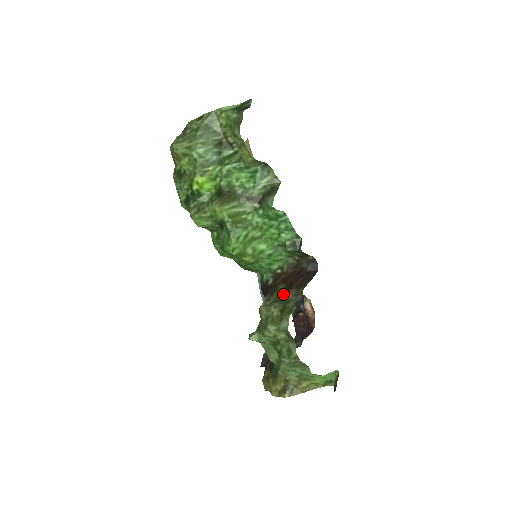
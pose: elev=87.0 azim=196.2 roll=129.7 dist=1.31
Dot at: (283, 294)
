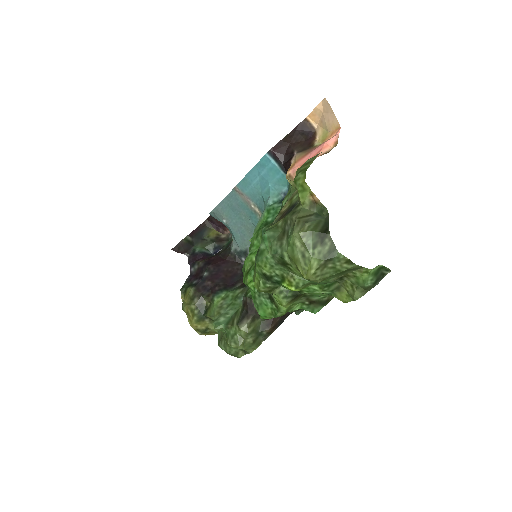
Dot at: (261, 327)
